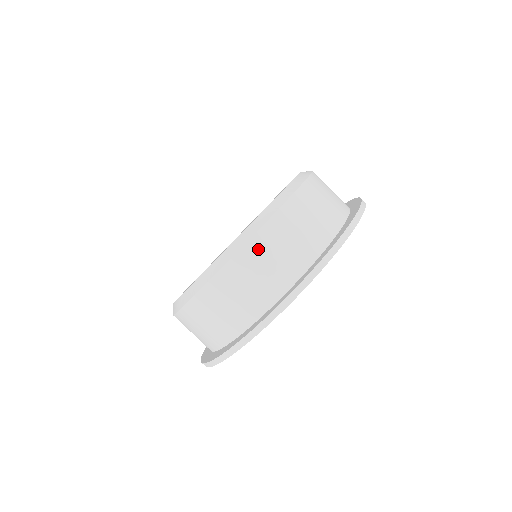
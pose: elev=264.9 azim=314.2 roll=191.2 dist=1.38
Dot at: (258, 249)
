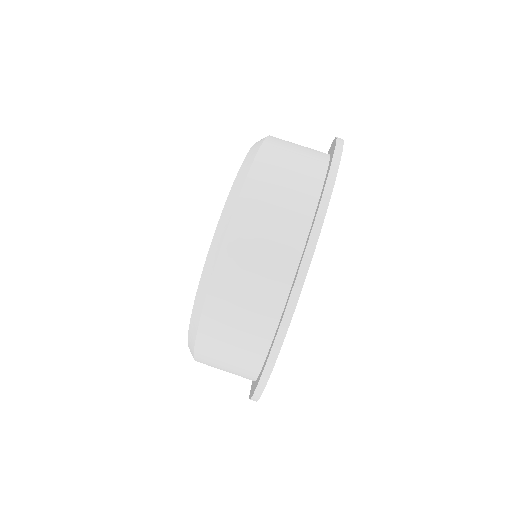
Dot at: (210, 339)
